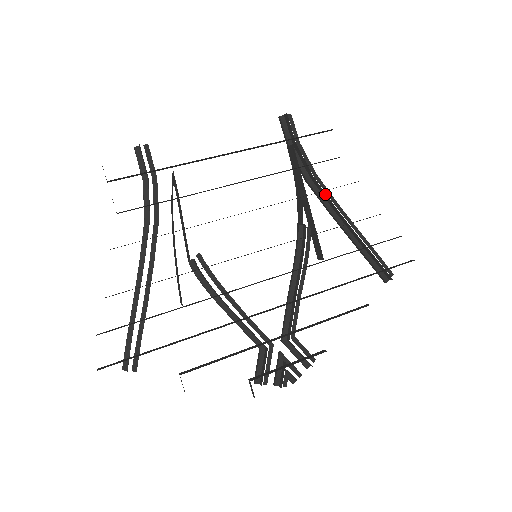
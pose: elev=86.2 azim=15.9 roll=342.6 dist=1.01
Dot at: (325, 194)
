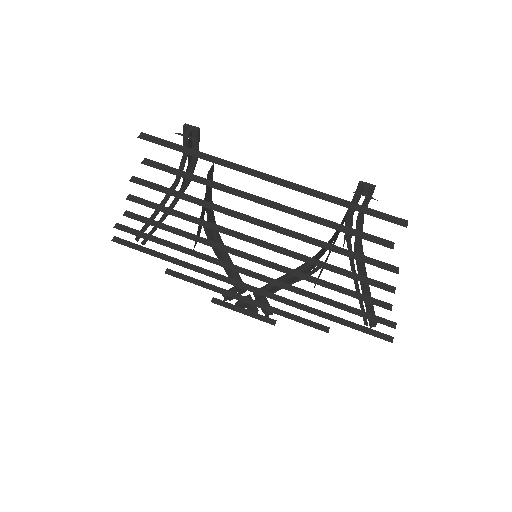
Dot at: occluded
